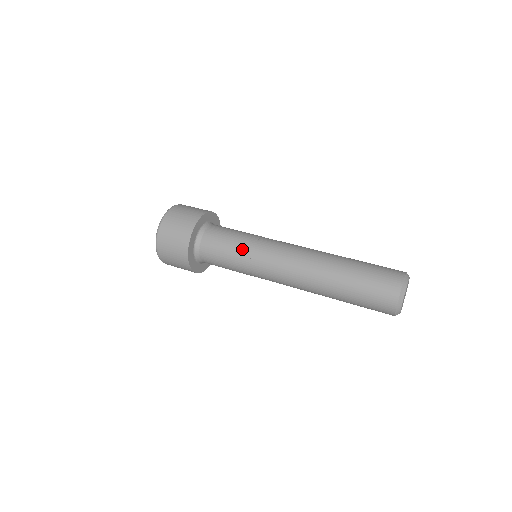
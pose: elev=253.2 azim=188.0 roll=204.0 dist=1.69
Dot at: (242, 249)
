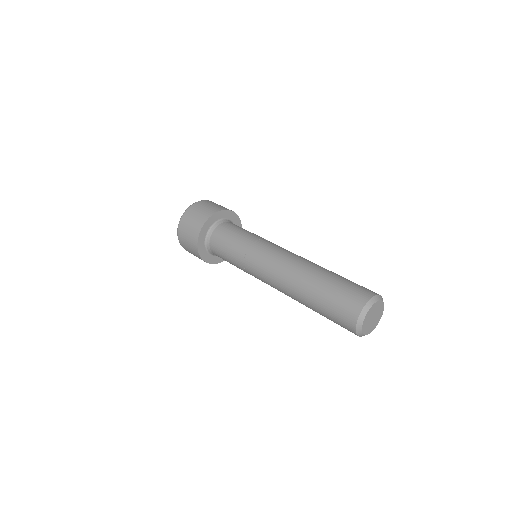
Dot at: (253, 235)
